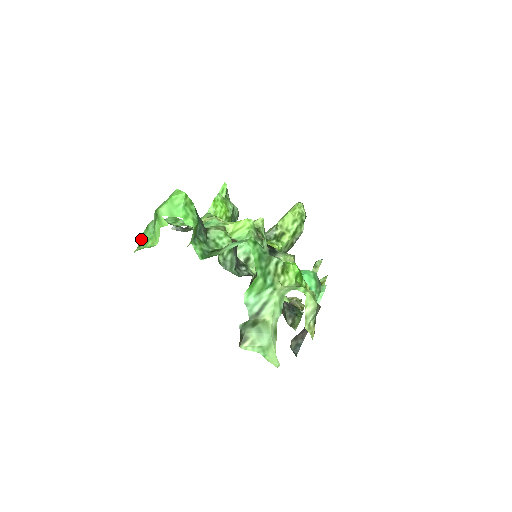
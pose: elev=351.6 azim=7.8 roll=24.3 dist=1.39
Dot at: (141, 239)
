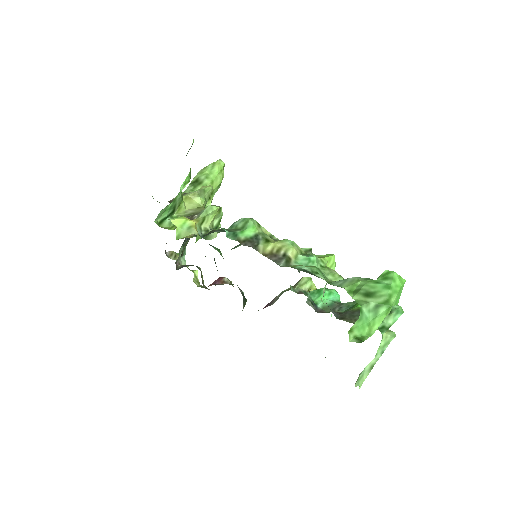
Dot at: (355, 324)
